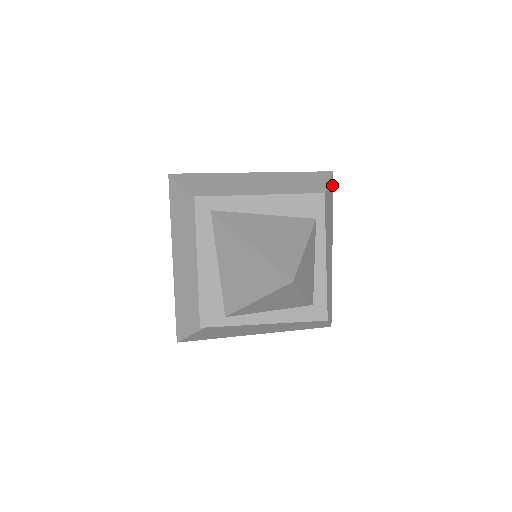
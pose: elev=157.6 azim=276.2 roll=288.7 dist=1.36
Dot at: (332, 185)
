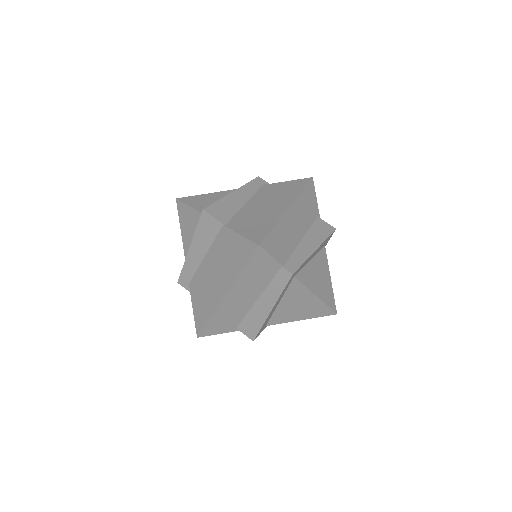
Dot at: occluded
